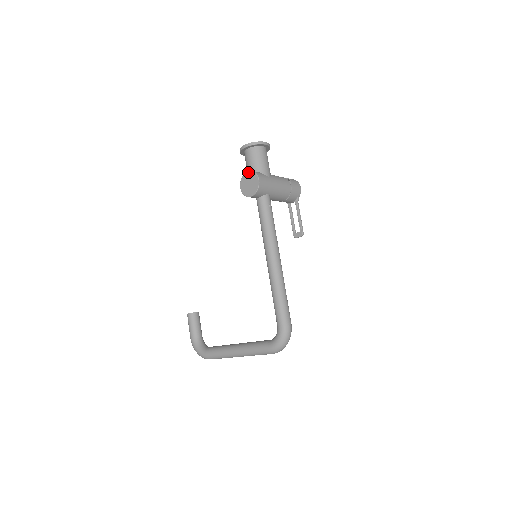
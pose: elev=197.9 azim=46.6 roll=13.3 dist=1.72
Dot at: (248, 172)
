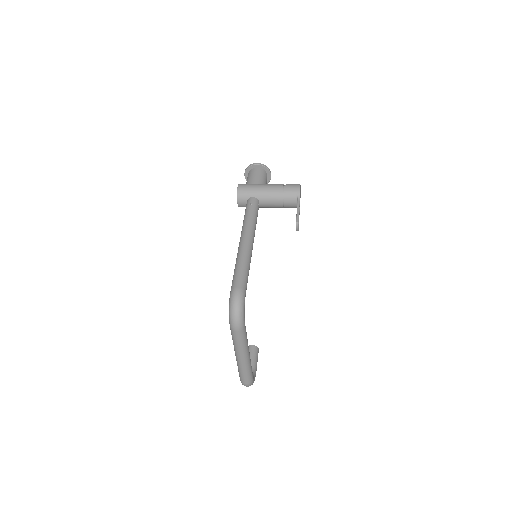
Dot at: occluded
